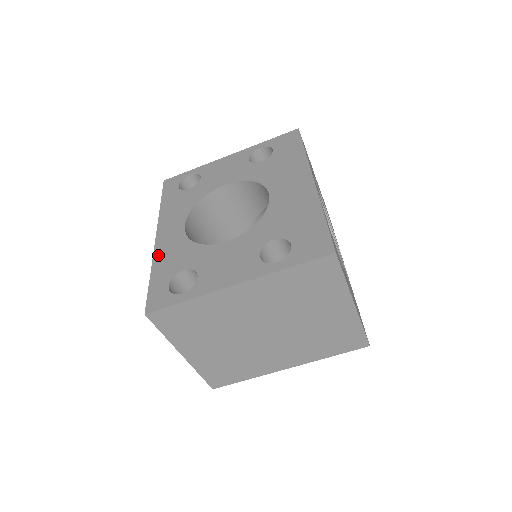
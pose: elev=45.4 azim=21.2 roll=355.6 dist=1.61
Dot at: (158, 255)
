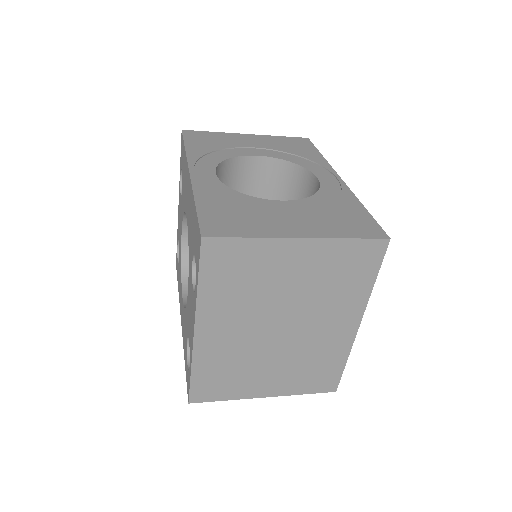
Dot at: (183, 339)
